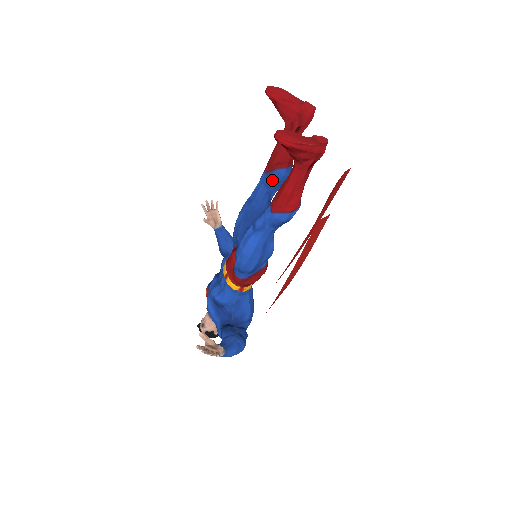
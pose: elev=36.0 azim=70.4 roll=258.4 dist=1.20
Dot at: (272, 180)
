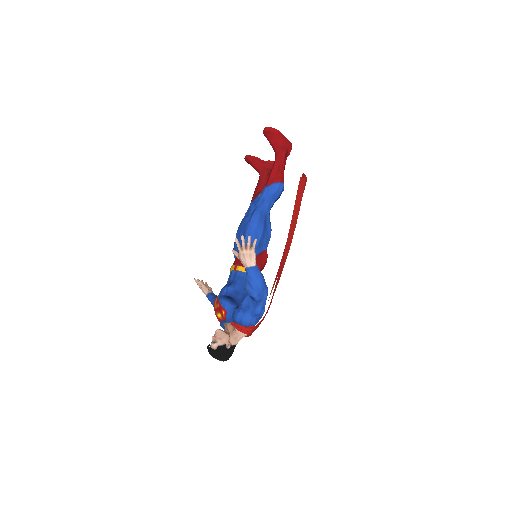
Dot at: occluded
